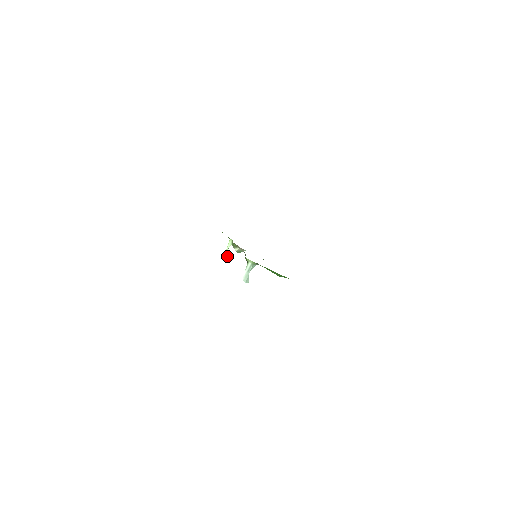
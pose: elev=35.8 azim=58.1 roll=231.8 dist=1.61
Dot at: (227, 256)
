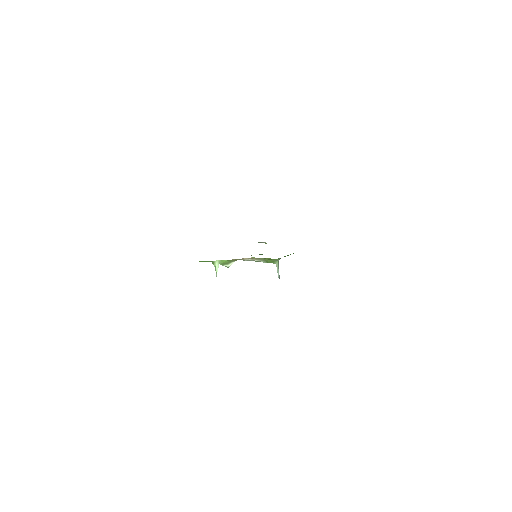
Dot at: occluded
